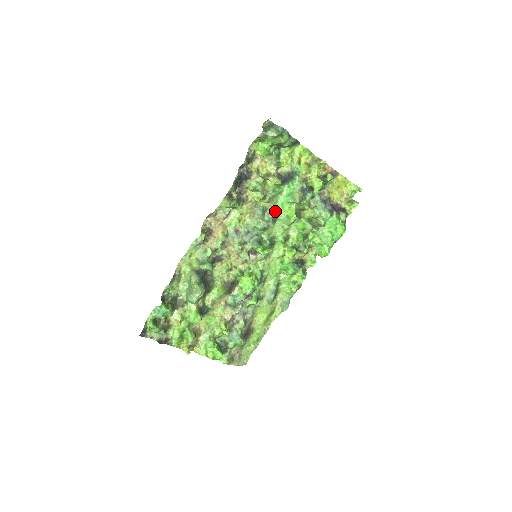
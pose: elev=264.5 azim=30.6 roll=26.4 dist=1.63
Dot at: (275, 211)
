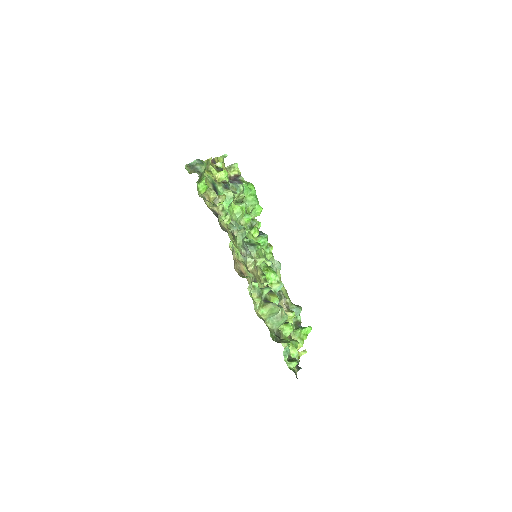
Dot at: (231, 219)
